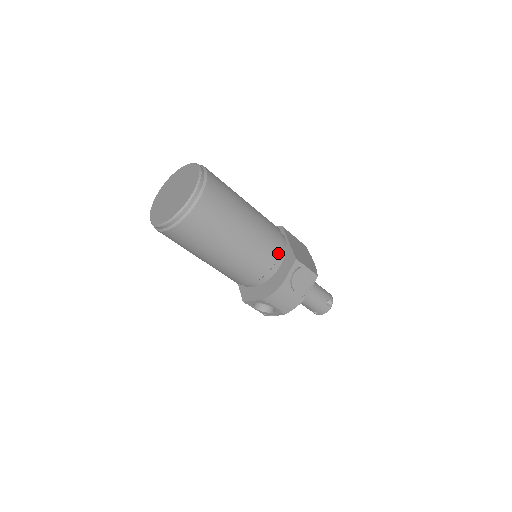
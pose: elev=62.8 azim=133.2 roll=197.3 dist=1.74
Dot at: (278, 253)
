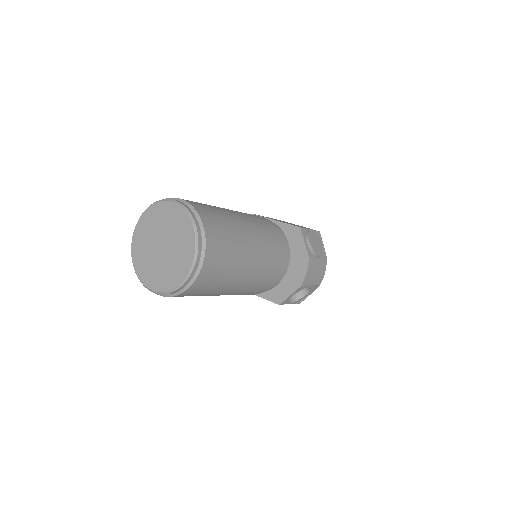
Dot at: (281, 235)
